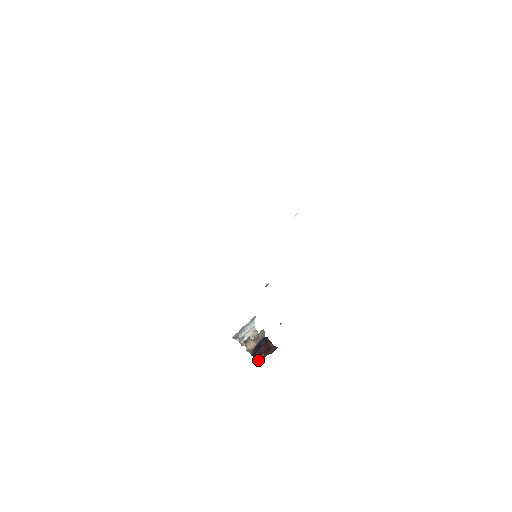
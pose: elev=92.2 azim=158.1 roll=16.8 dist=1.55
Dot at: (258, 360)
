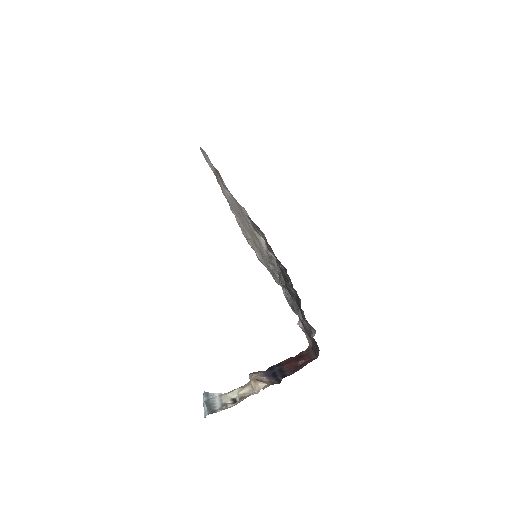
Dot at: (307, 362)
